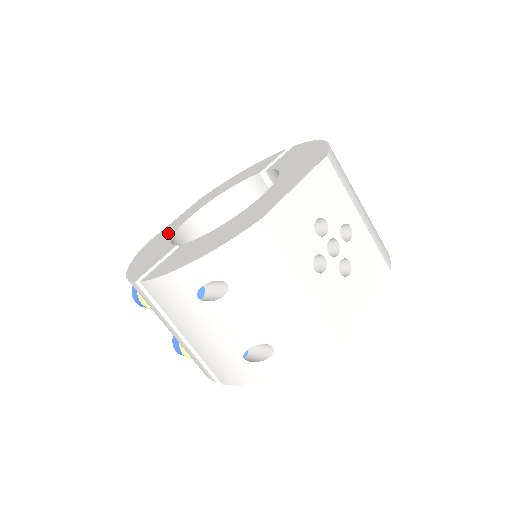
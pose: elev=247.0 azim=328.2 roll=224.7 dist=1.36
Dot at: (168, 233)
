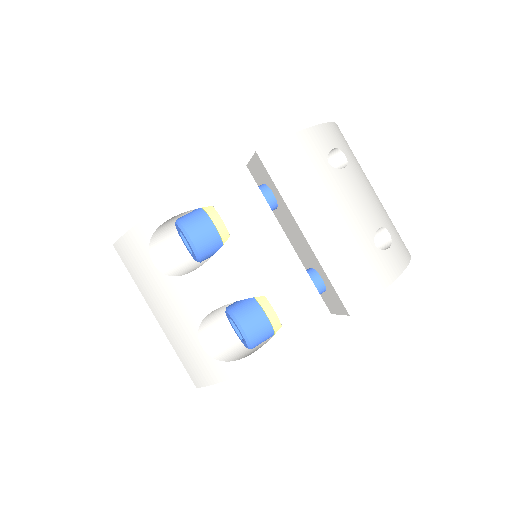
Dot at: occluded
